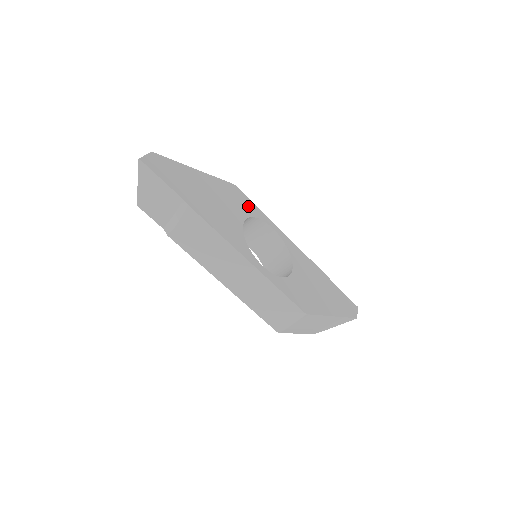
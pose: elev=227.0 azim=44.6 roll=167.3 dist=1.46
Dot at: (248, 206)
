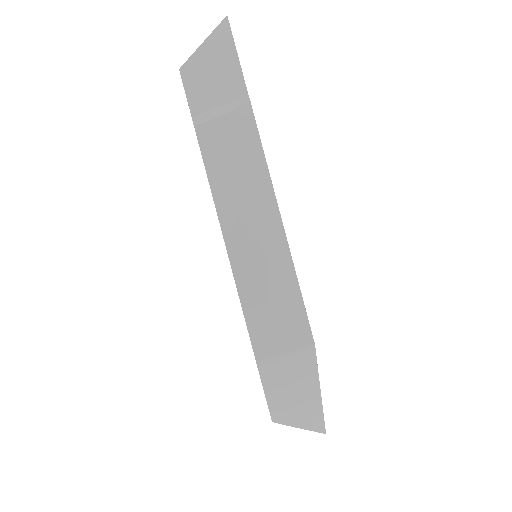
Dot at: occluded
